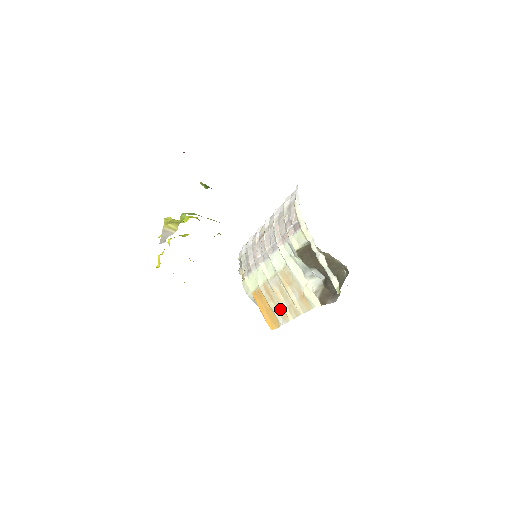
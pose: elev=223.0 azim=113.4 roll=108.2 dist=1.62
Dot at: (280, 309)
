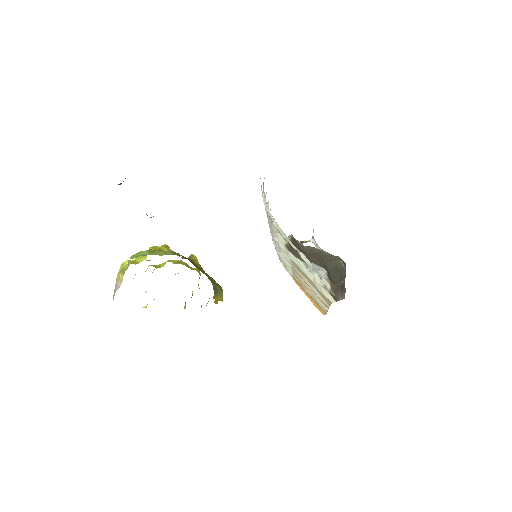
Dot at: occluded
